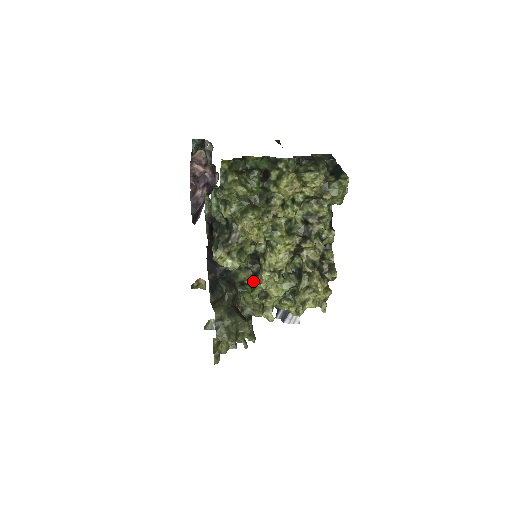
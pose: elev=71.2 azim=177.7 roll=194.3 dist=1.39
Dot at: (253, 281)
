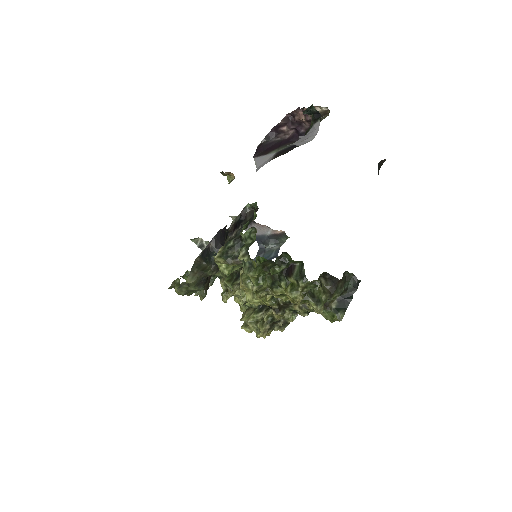
Dot at: (234, 276)
